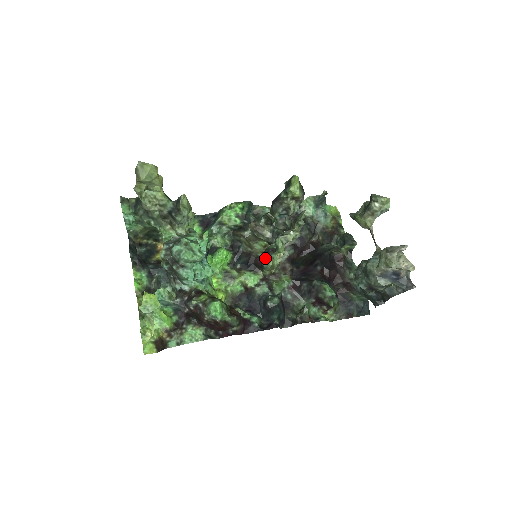
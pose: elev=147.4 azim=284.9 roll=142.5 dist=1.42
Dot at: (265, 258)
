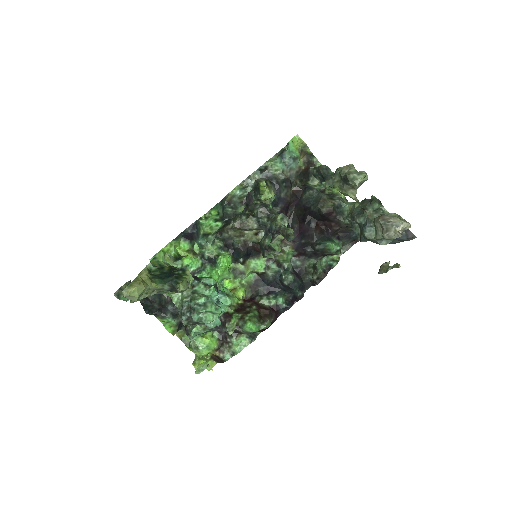
Dot at: (266, 256)
